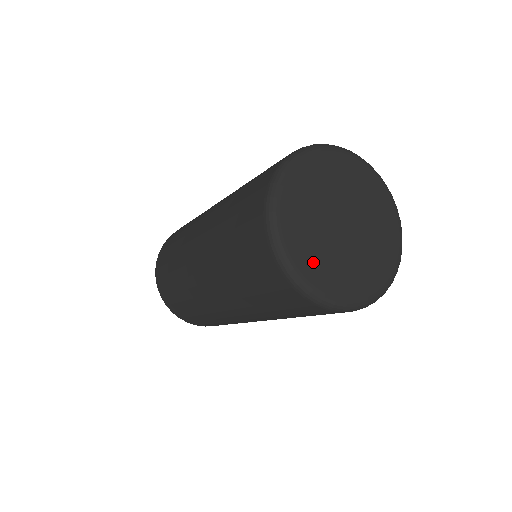
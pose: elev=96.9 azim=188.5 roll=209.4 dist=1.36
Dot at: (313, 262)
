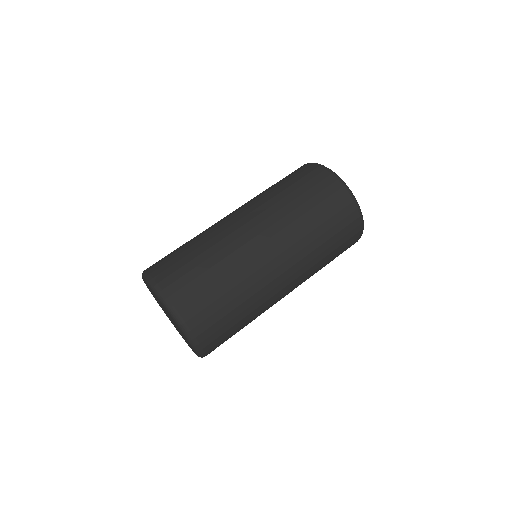
Dot at: occluded
